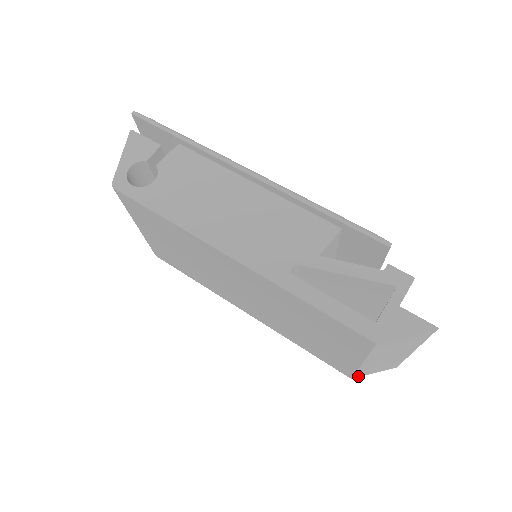
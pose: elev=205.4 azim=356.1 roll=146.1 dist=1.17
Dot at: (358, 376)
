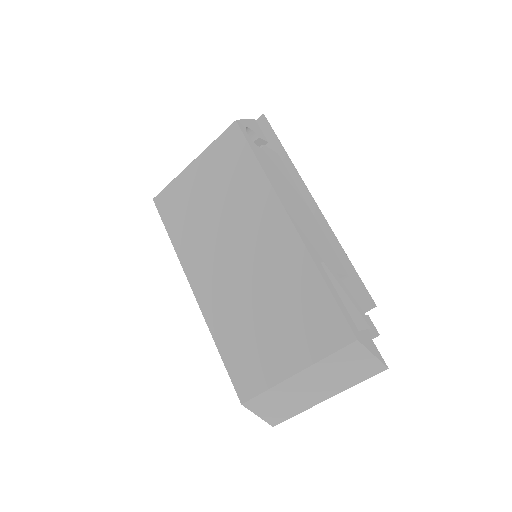
Dot at: (249, 405)
